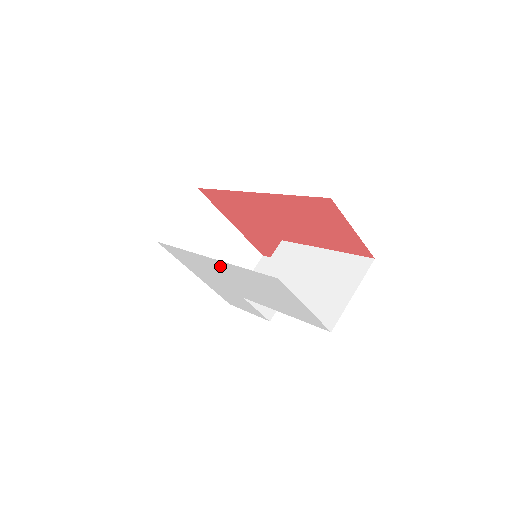
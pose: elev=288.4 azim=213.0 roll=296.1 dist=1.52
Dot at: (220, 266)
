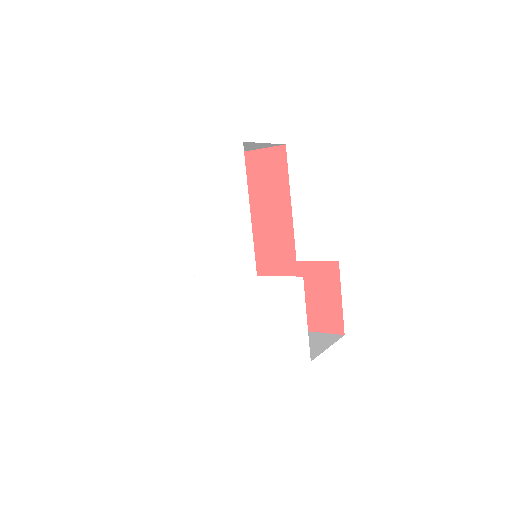
Dot at: (199, 243)
